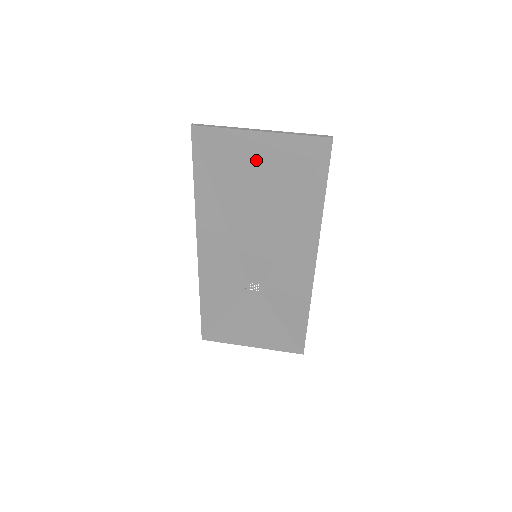
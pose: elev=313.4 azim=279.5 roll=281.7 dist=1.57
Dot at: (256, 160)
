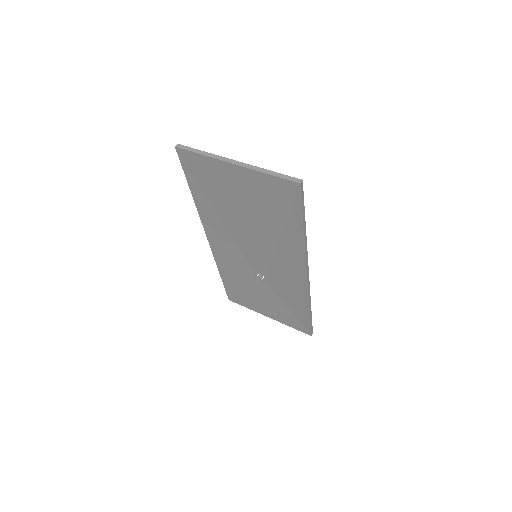
Dot at: (236, 185)
